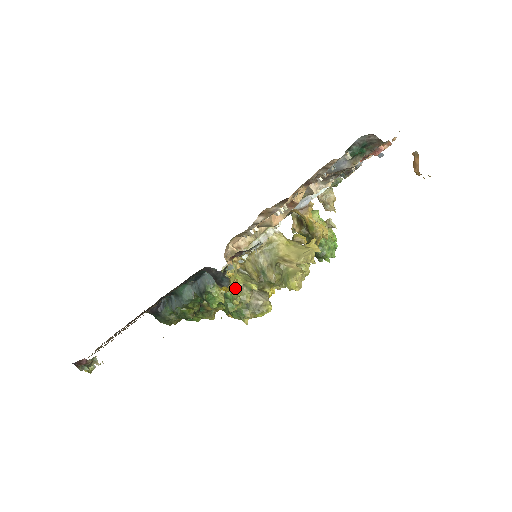
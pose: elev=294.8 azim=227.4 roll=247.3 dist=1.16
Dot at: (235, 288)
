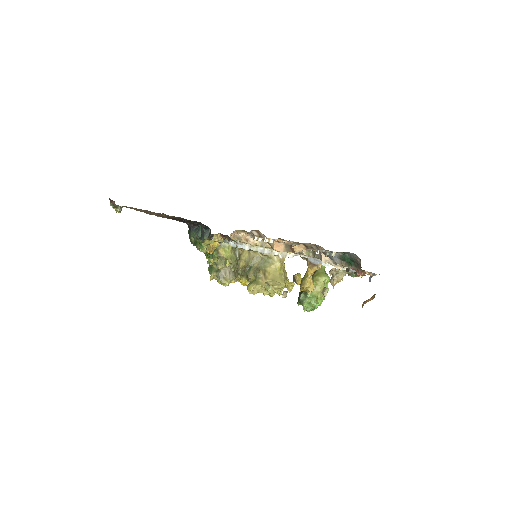
Dot at: (209, 250)
